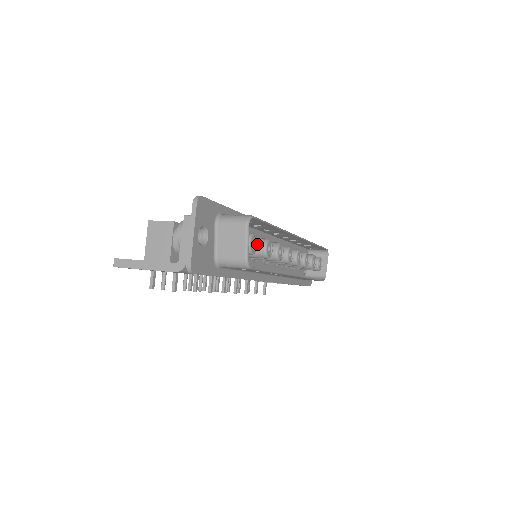
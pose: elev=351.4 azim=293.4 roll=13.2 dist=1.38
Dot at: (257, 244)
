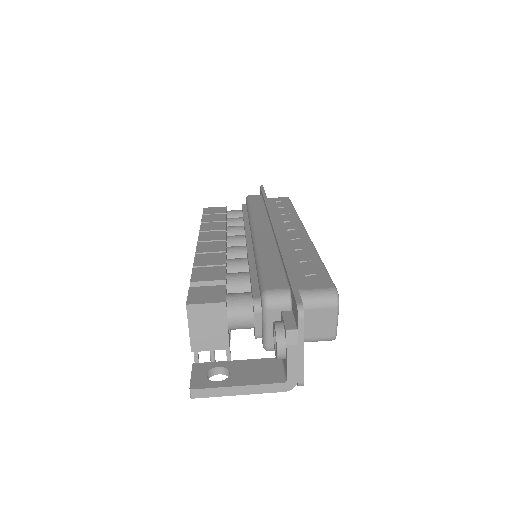
Dot at: occluded
